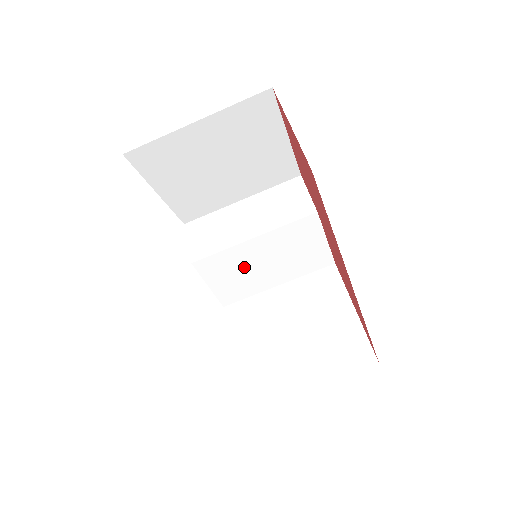
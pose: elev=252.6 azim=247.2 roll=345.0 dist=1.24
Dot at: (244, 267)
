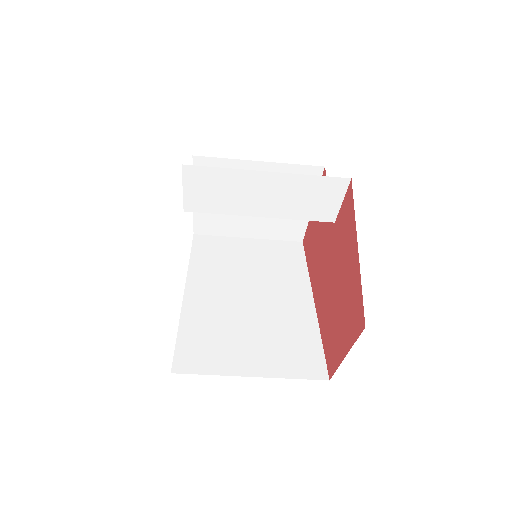
Dot at: occluded
